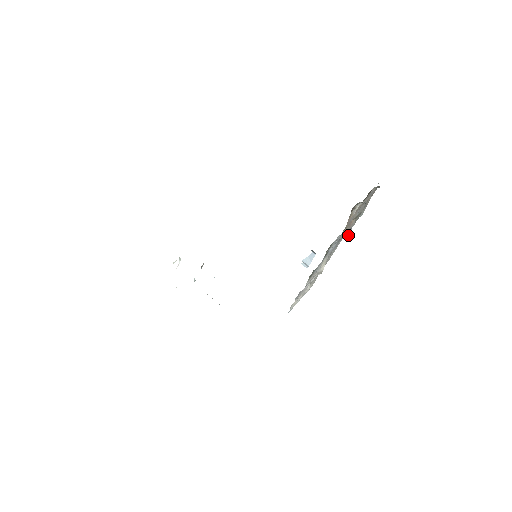
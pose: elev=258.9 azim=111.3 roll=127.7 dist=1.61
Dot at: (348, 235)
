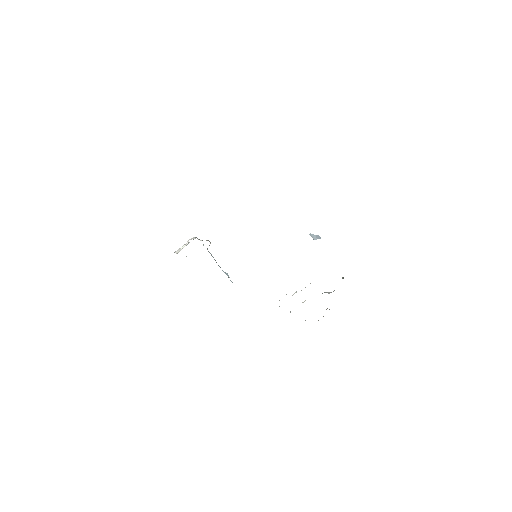
Dot at: occluded
